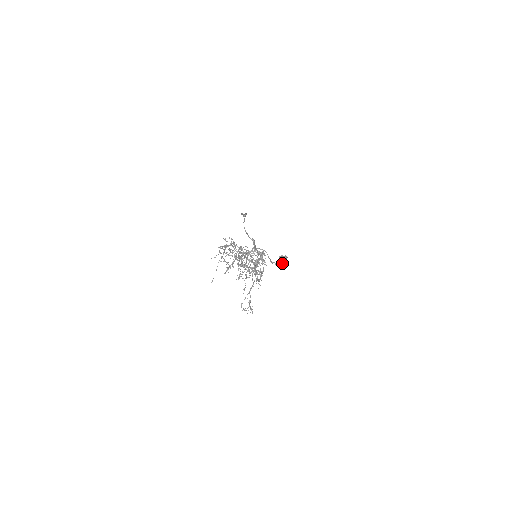
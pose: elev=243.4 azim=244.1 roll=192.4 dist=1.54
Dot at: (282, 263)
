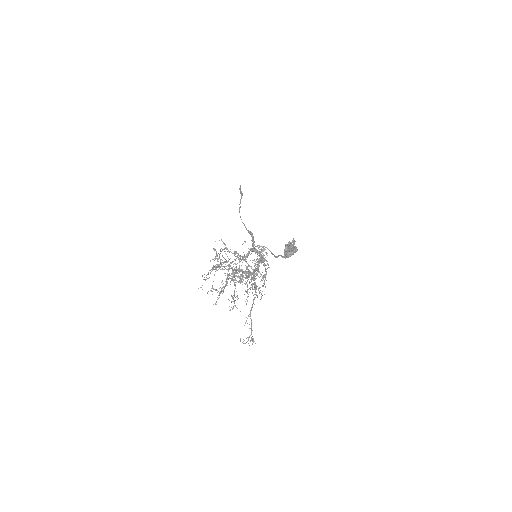
Dot at: (289, 252)
